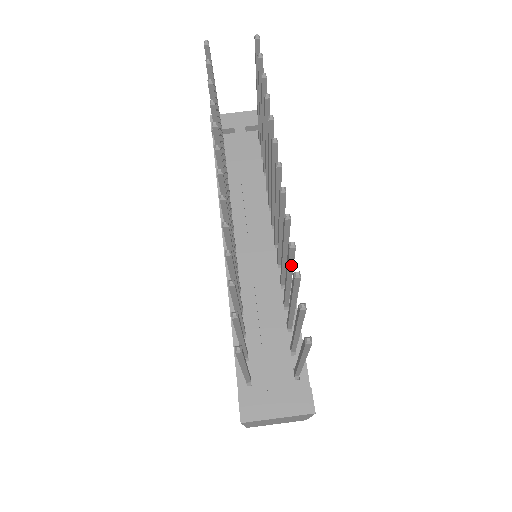
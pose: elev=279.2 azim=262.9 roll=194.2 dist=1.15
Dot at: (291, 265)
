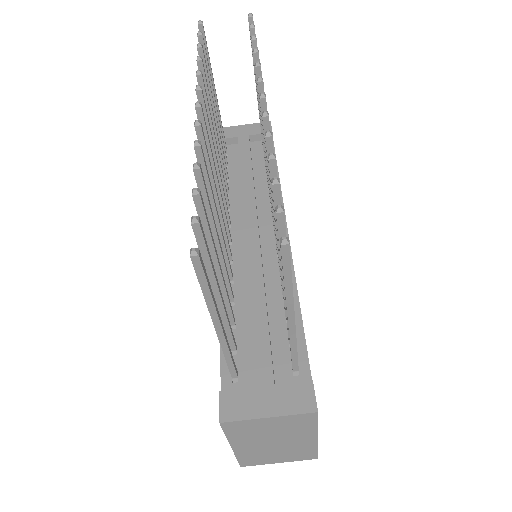
Dot at: occluded
